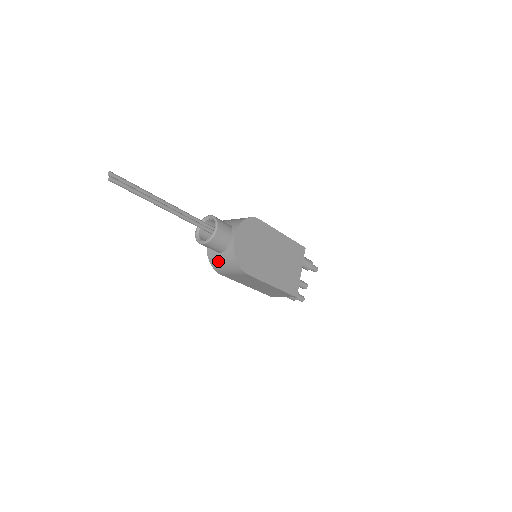
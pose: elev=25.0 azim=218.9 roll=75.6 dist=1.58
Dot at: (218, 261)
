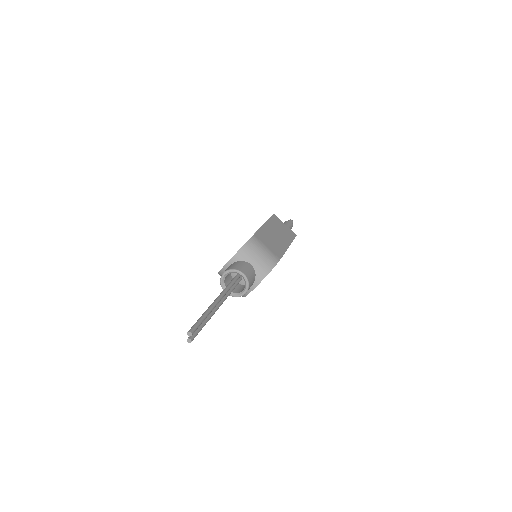
Dot at: occluded
